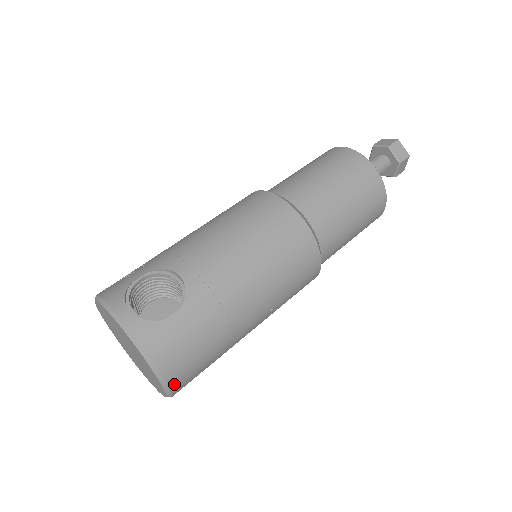
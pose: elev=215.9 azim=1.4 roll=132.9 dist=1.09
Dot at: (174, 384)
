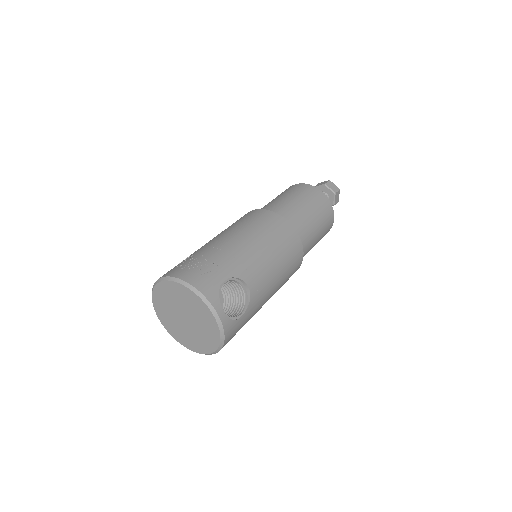
Dot at: occluded
